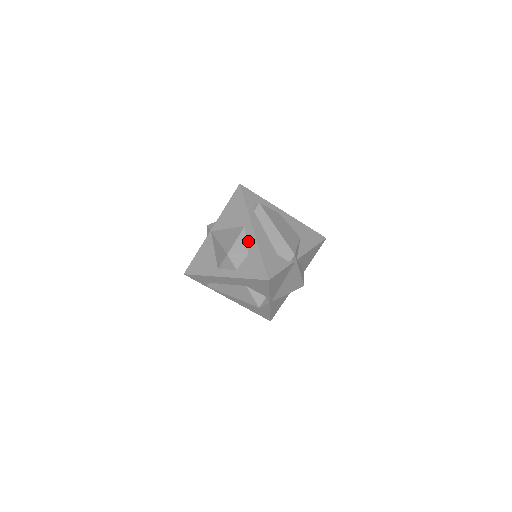
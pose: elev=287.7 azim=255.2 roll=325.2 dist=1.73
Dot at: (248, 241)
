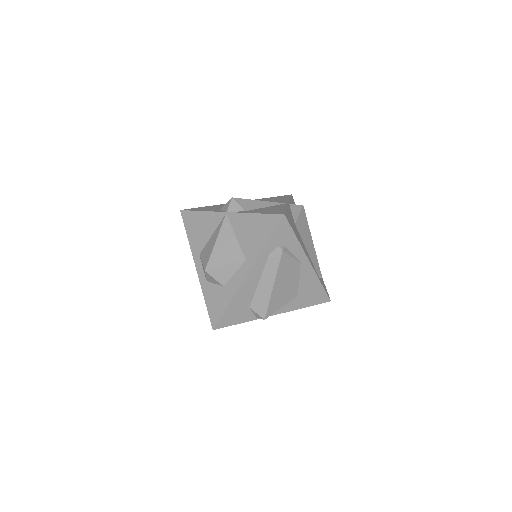
Dot at: (234, 277)
